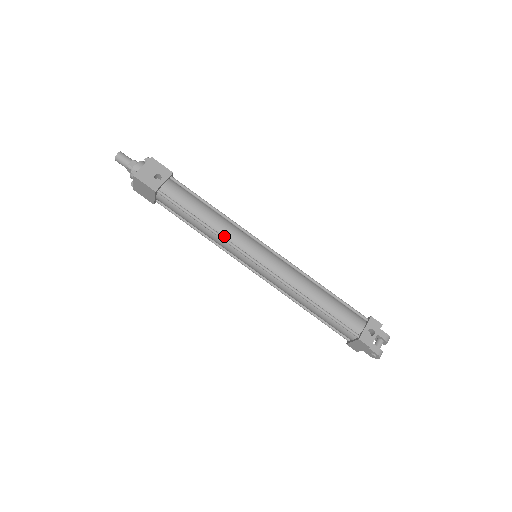
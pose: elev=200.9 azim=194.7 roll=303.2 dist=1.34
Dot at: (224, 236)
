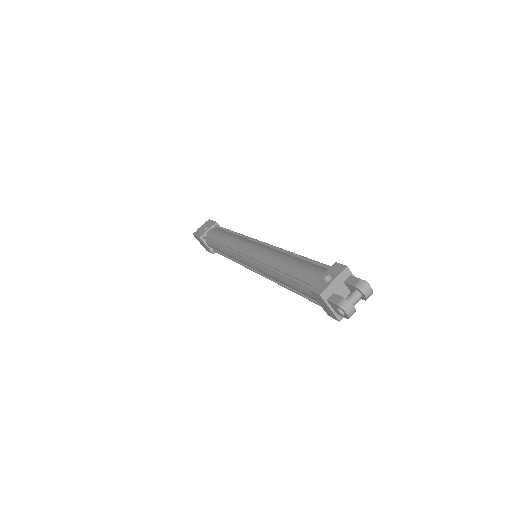
Dot at: (230, 248)
